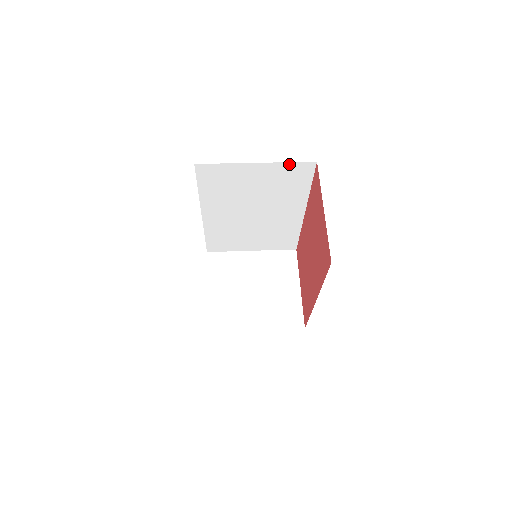
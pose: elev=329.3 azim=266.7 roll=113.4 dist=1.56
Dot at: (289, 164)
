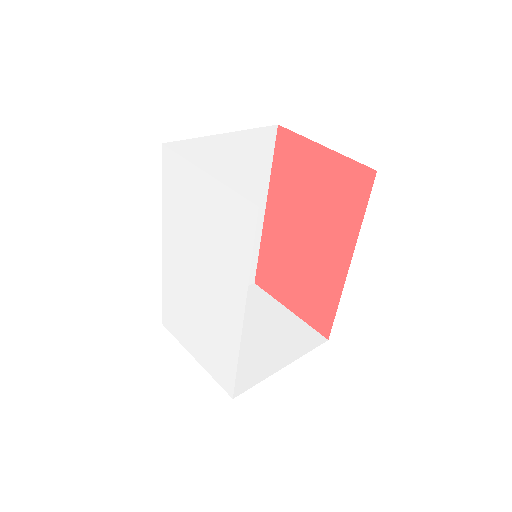
Dot at: (254, 132)
